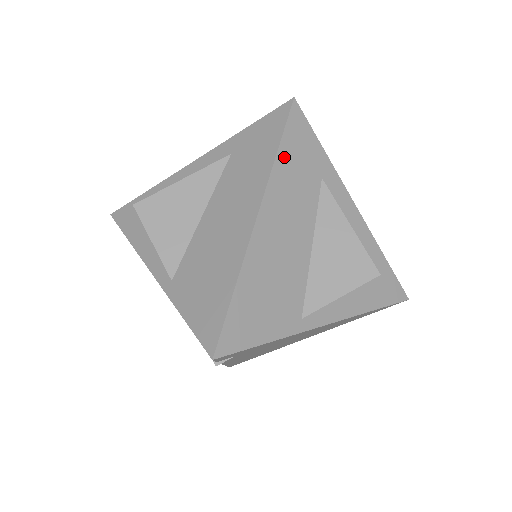
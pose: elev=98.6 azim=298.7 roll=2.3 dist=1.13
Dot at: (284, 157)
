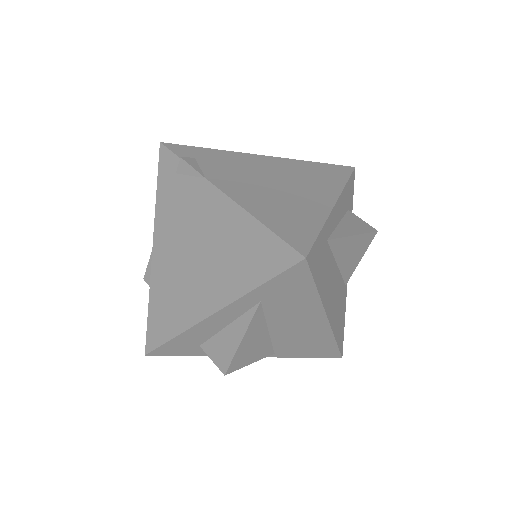
Dot at: (319, 283)
